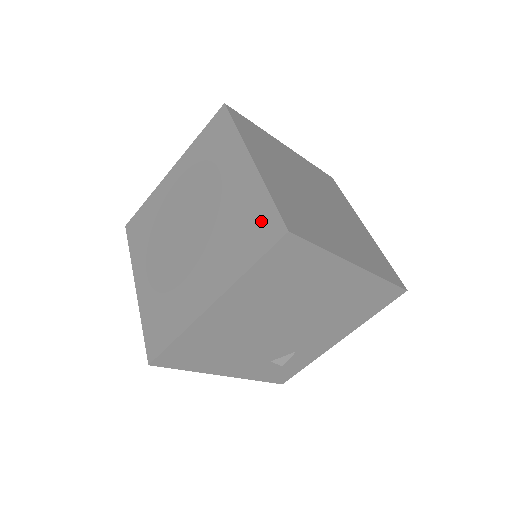
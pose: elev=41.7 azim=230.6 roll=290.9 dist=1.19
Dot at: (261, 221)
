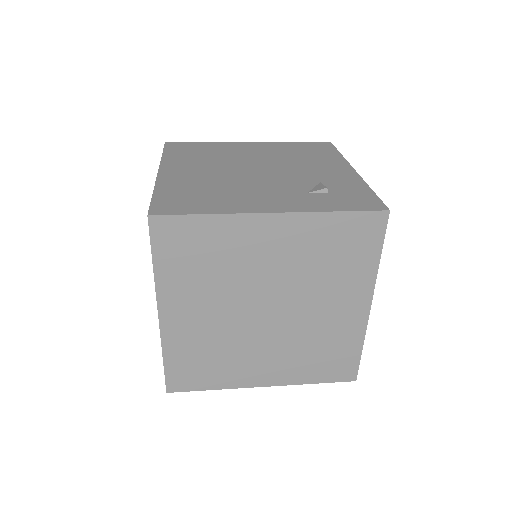
Dot at: occluded
